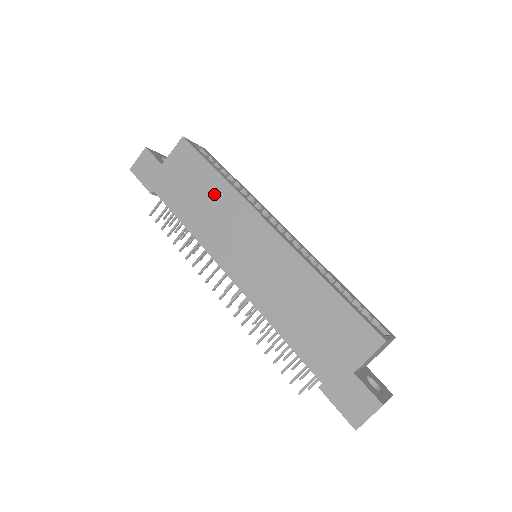
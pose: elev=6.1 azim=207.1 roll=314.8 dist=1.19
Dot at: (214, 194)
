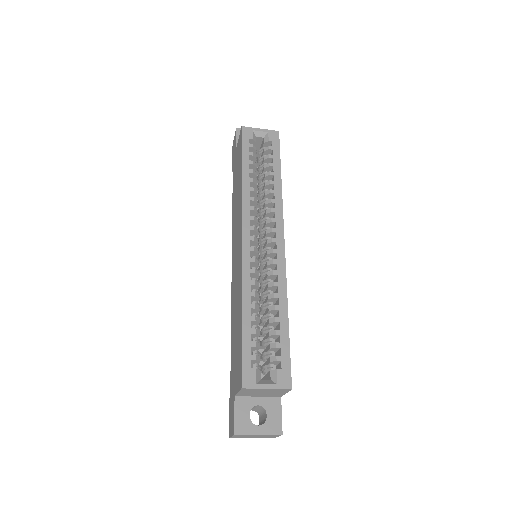
Dot at: (238, 191)
